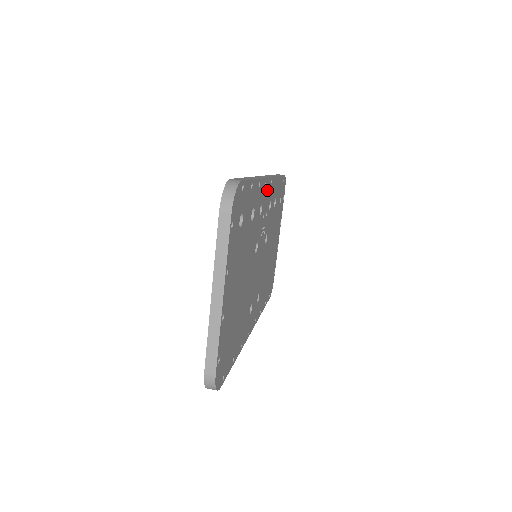
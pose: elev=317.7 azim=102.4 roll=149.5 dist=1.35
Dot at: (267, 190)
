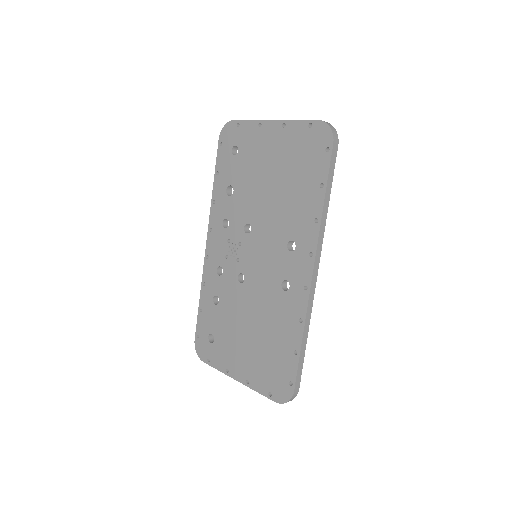
Dot at: occluded
